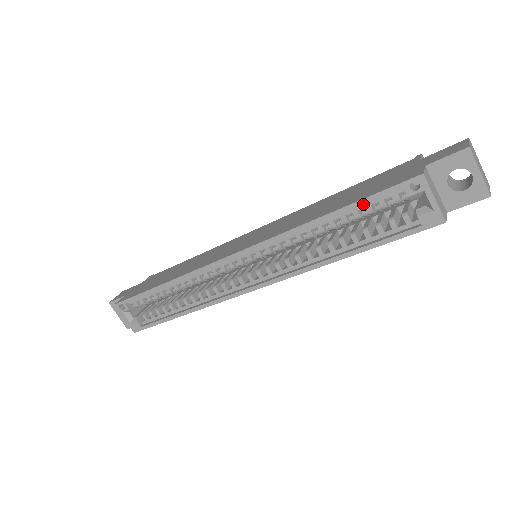
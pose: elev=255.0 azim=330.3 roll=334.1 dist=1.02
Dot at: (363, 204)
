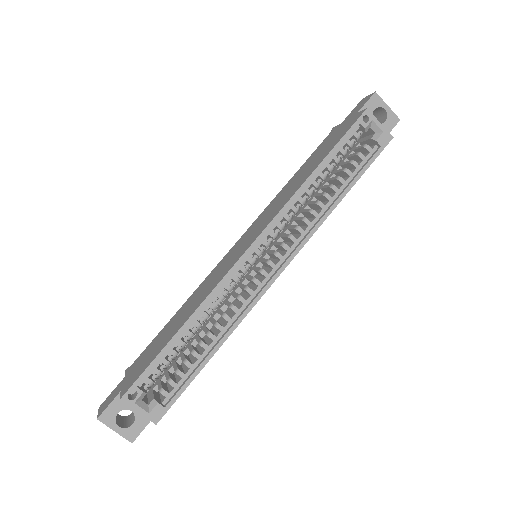
Dot at: (340, 146)
